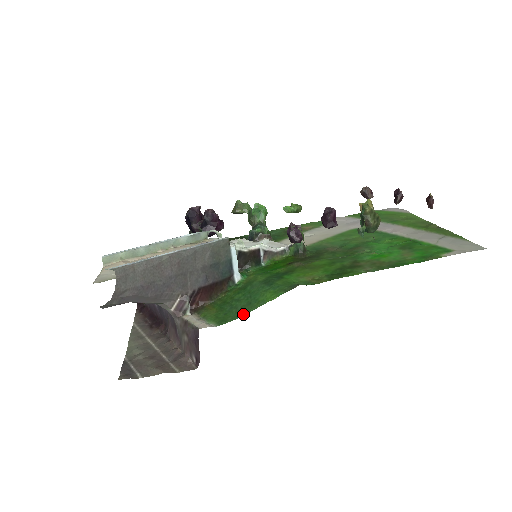
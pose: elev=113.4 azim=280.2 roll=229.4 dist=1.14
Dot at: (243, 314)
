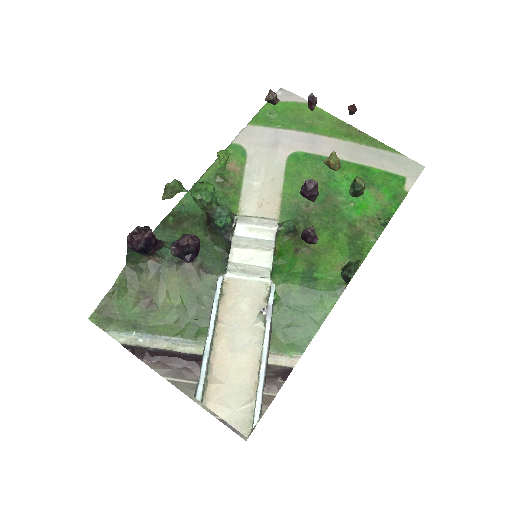
Dot at: (315, 332)
